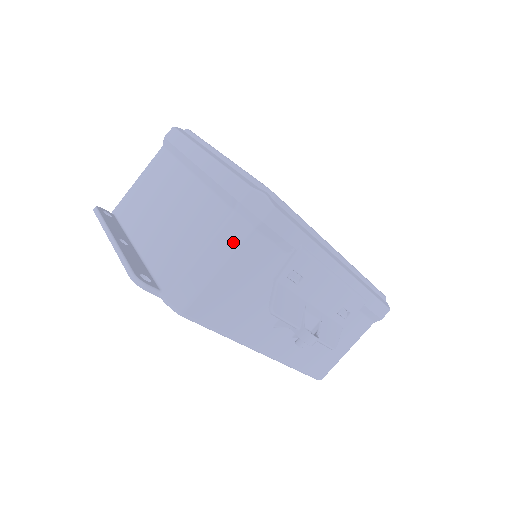
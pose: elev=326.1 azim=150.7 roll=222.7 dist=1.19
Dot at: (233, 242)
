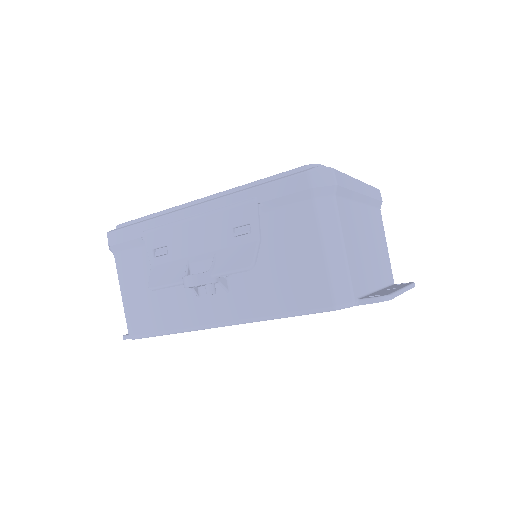
Dot at: (117, 272)
